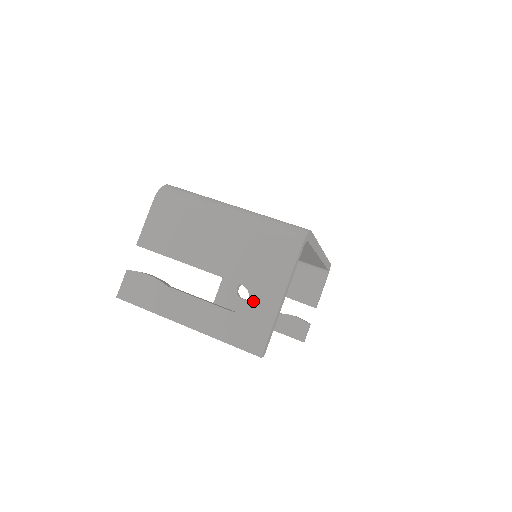
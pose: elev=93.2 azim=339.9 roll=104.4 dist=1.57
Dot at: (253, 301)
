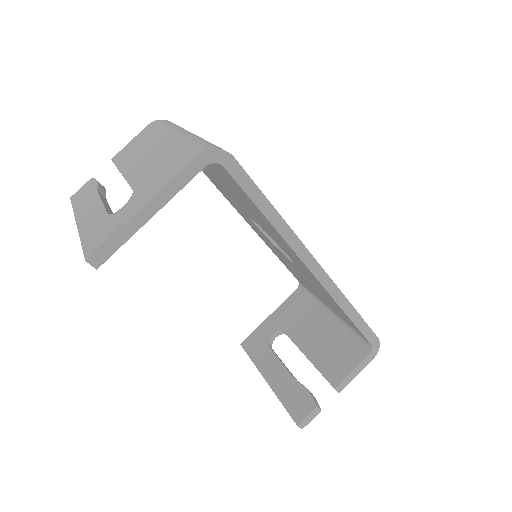
Dot at: (126, 205)
